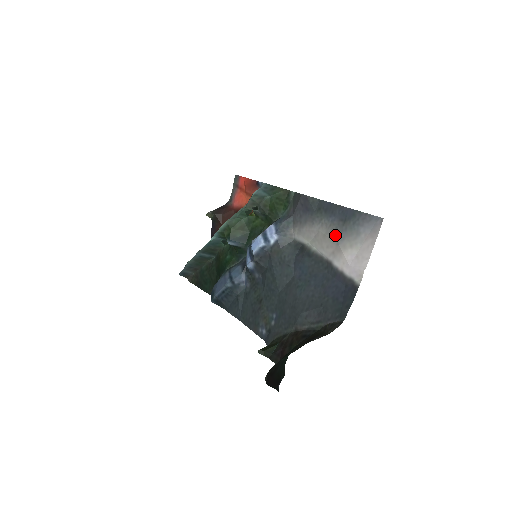
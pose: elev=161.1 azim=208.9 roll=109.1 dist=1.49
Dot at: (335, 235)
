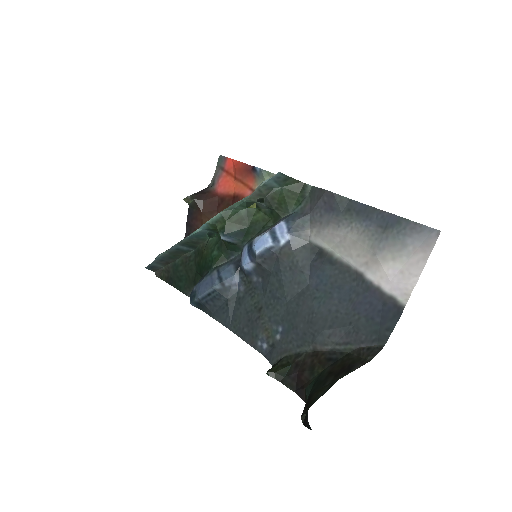
Dot at: (371, 243)
